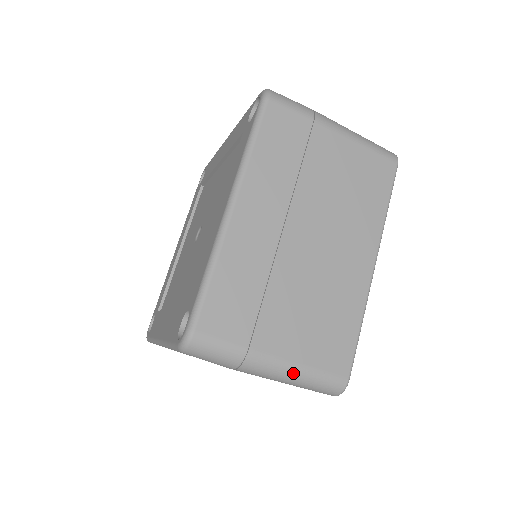
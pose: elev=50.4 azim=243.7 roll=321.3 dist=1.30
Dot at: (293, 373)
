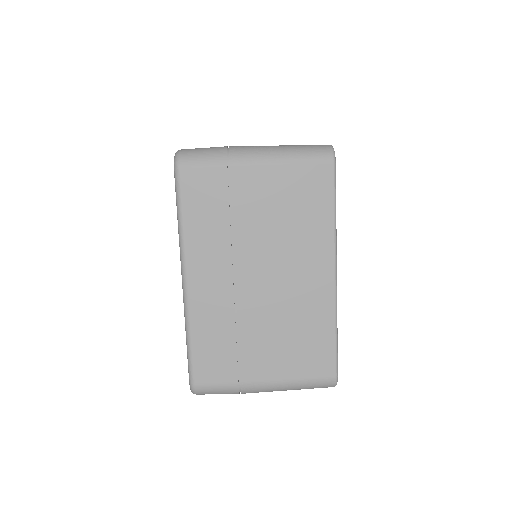
Dot at: (277, 148)
